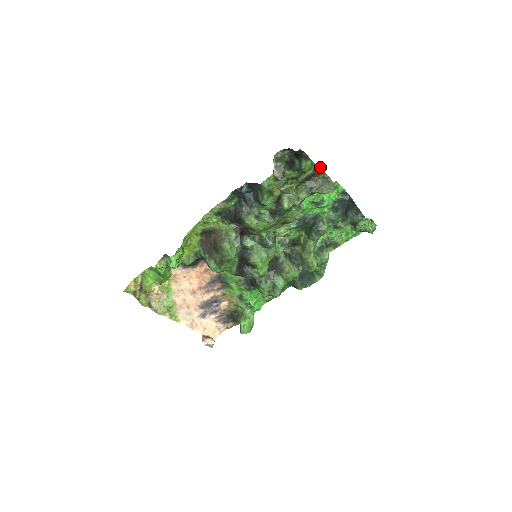
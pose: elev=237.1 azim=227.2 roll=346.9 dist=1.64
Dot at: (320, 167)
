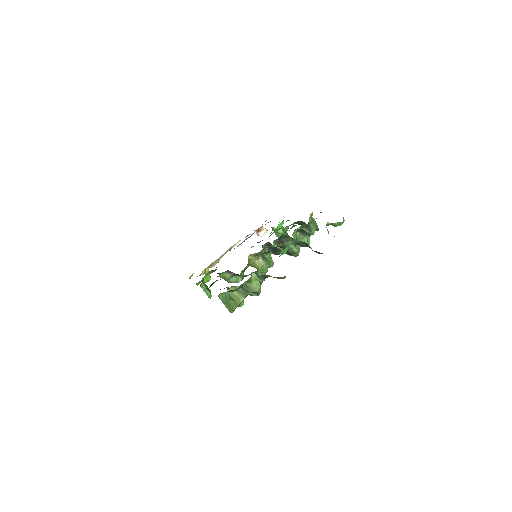
Dot at: (260, 283)
